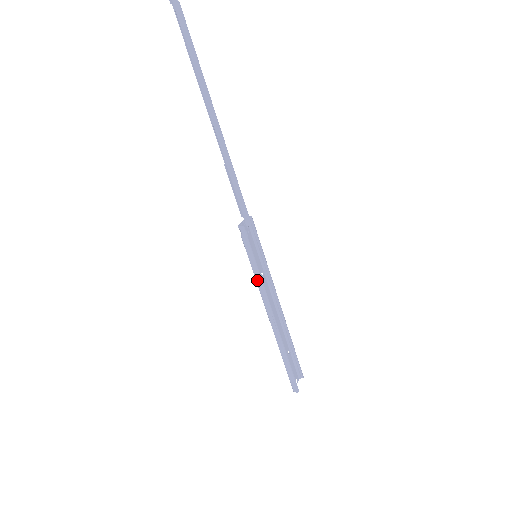
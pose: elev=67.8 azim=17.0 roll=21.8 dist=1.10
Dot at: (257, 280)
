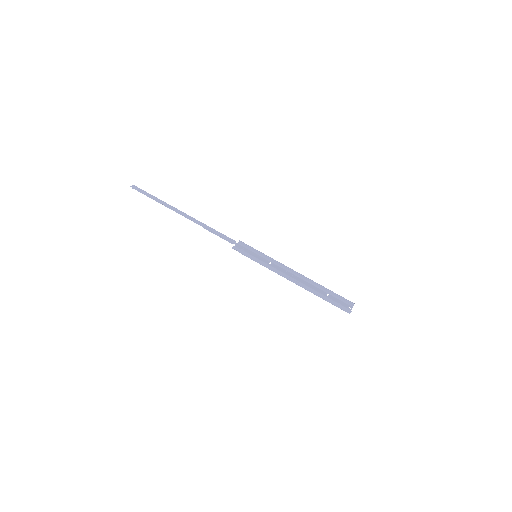
Dot at: (265, 266)
